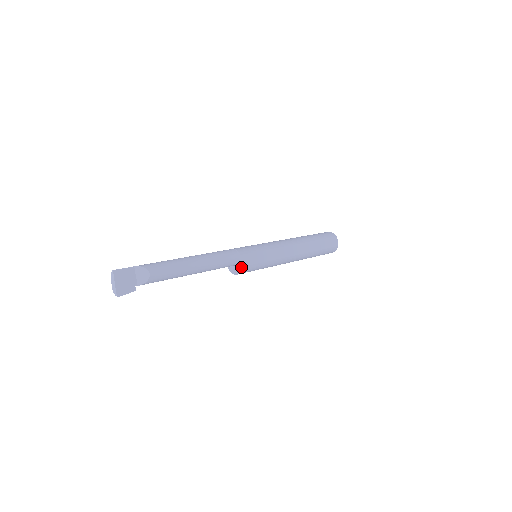
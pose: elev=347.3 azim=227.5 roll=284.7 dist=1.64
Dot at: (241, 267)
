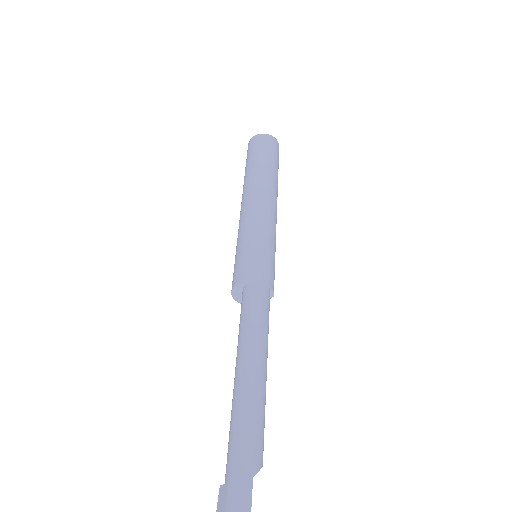
Dot at: occluded
